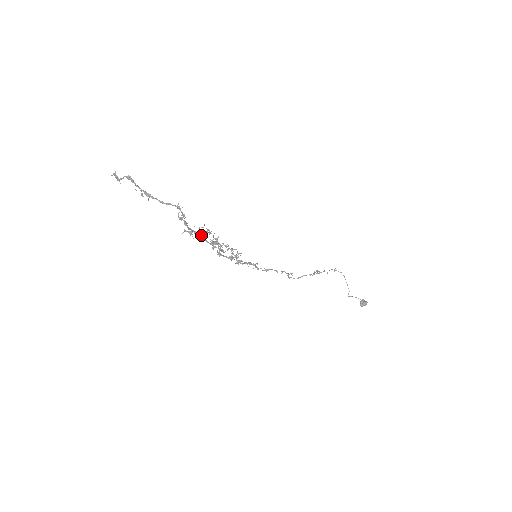
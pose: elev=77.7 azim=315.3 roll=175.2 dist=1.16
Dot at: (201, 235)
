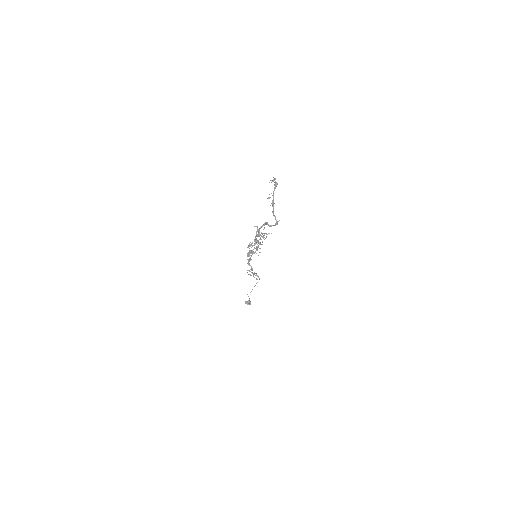
Dot at: occluded
